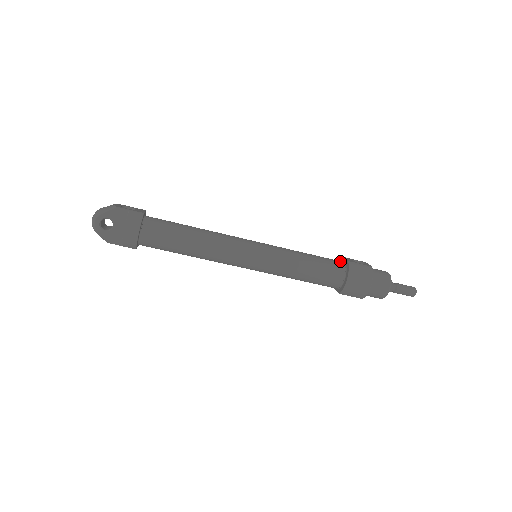
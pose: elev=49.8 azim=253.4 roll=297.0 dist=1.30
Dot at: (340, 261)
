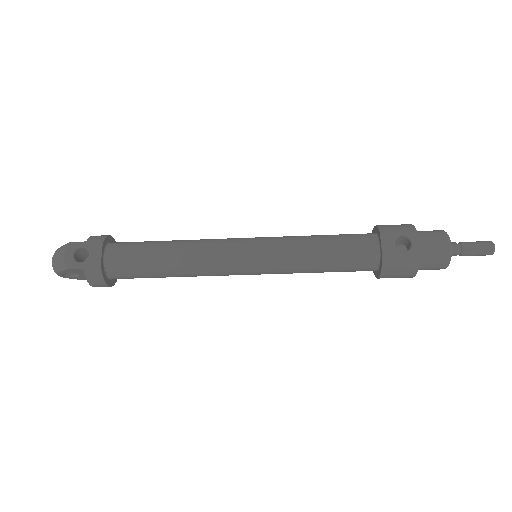
Dot at: (373, 246)
